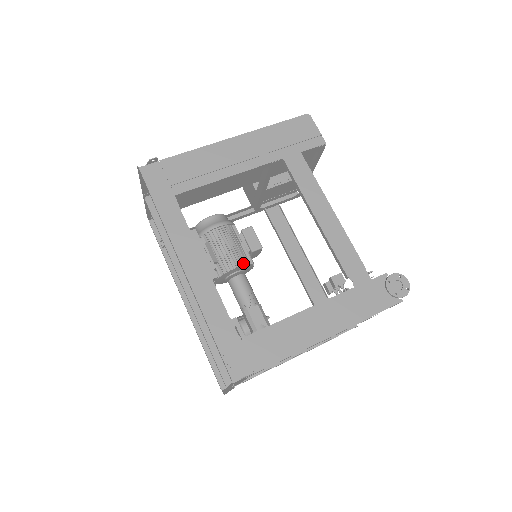
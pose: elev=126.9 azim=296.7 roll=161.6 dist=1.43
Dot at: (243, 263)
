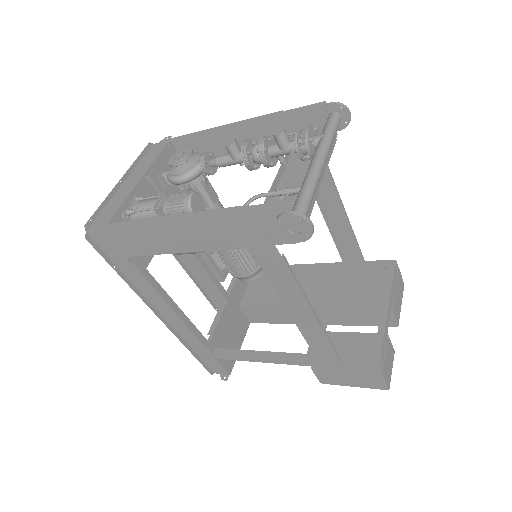
Dot at: occluded
